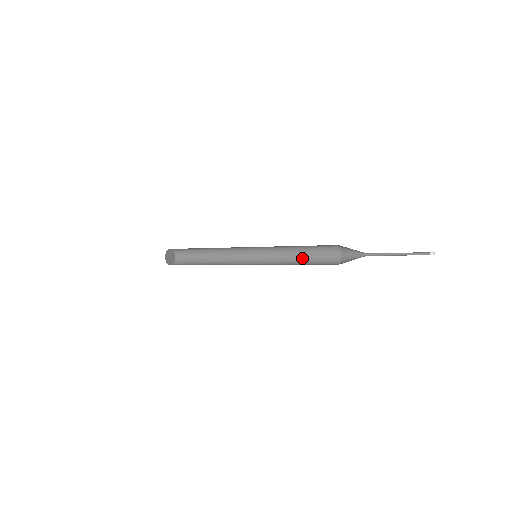
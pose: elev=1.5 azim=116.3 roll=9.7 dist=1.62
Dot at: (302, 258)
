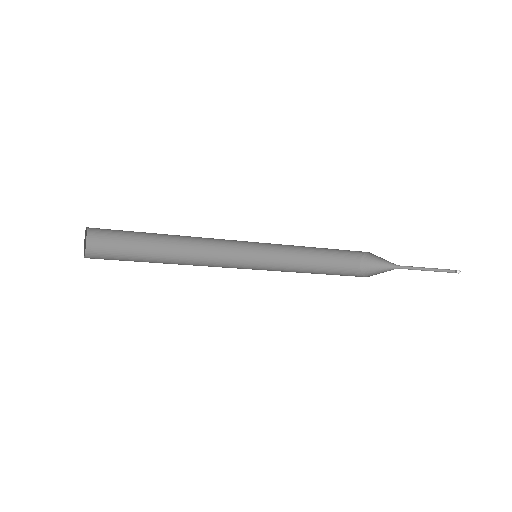
Dot at: (314, 258)
